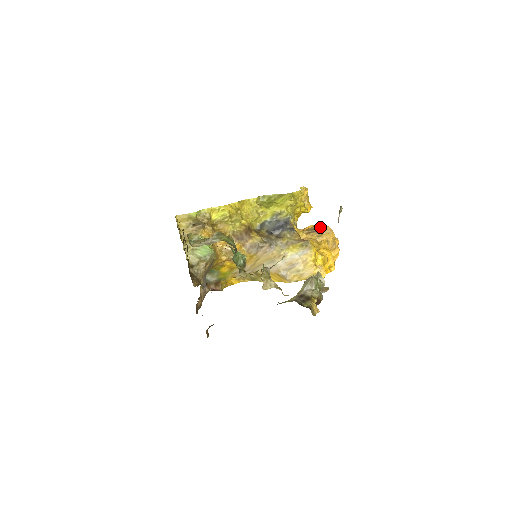
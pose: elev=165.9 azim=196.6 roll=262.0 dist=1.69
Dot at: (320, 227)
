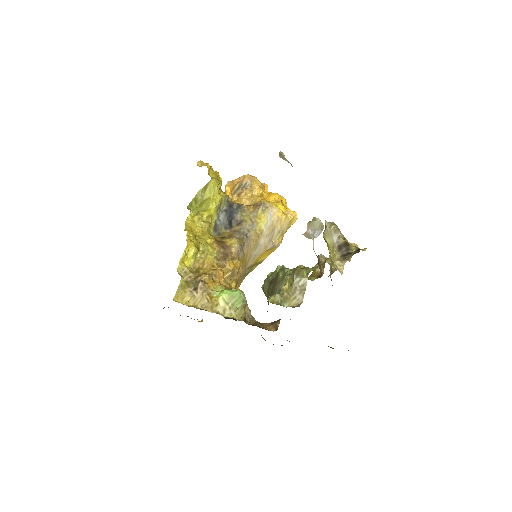
Dot at: (242, 182)
